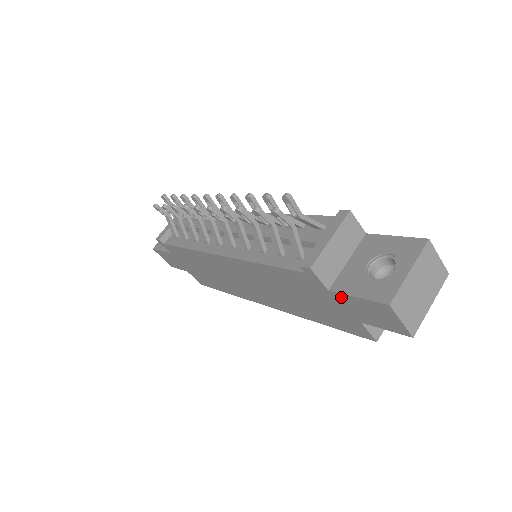
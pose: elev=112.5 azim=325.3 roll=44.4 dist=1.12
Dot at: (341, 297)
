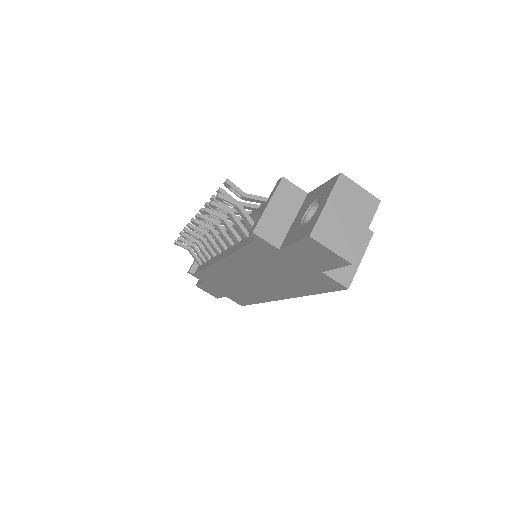
Dot at: (289, 251)
